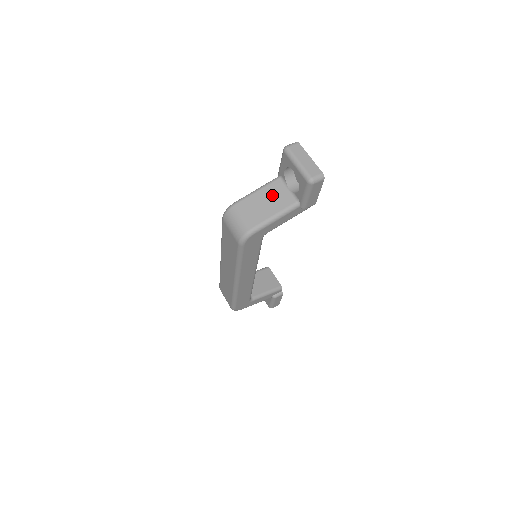
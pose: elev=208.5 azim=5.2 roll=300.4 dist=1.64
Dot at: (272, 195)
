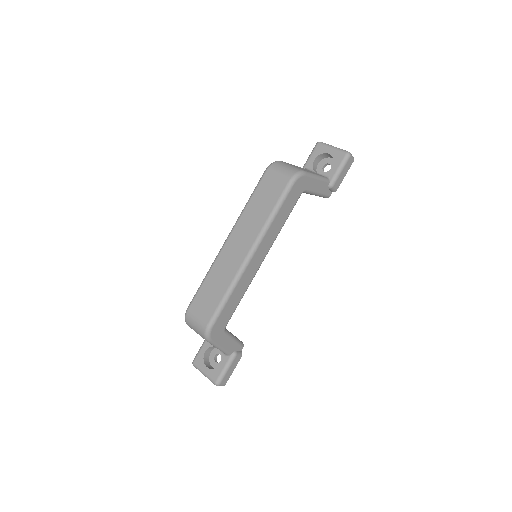
Dot at: (307, 170)
